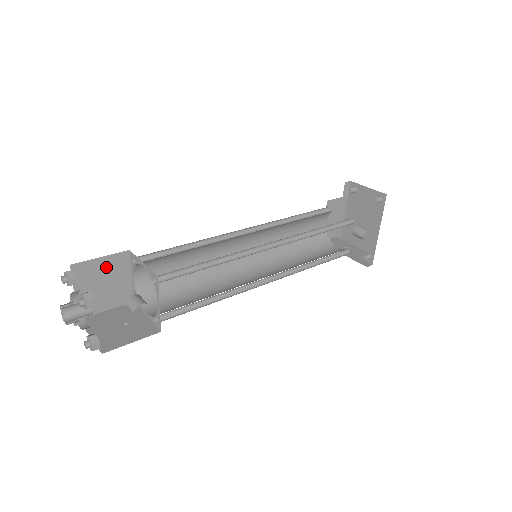
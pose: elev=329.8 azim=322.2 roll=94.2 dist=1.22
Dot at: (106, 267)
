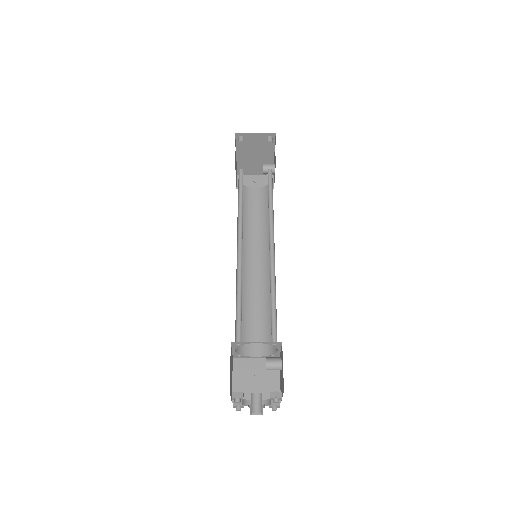
Dot at: (230, 366)
